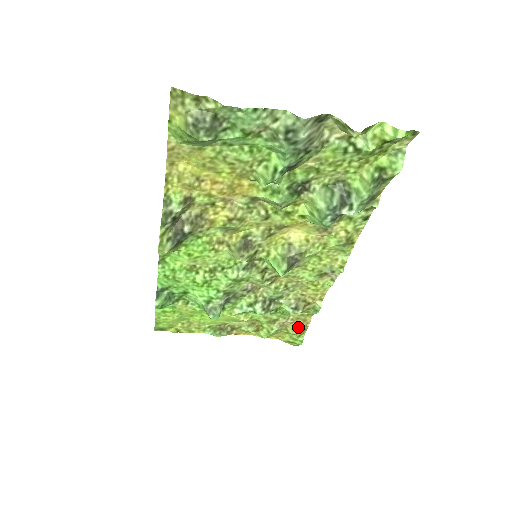
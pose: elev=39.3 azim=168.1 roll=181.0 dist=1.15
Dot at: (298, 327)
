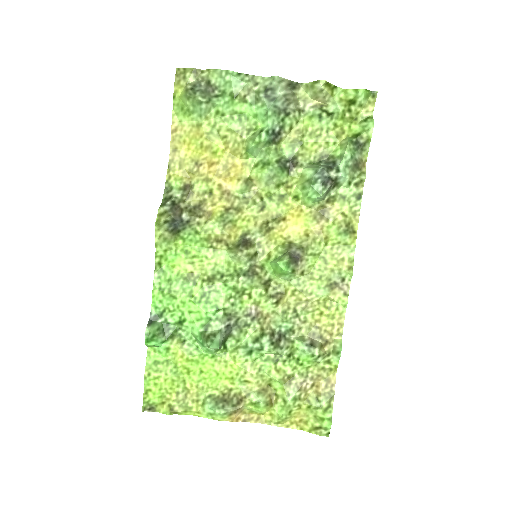
Dot at: (321, 393)
